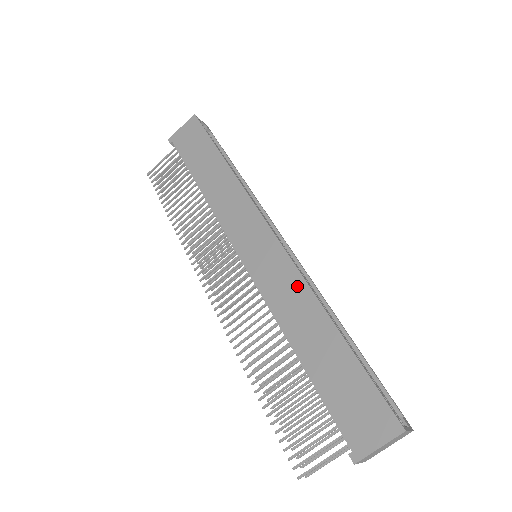
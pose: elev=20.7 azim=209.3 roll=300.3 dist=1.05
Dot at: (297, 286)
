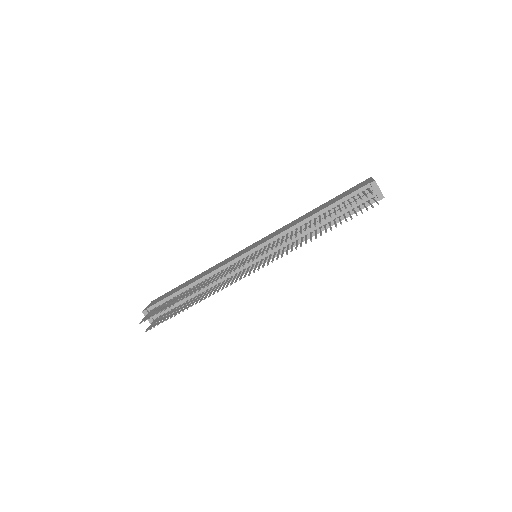
Dot at: (287, 225)
